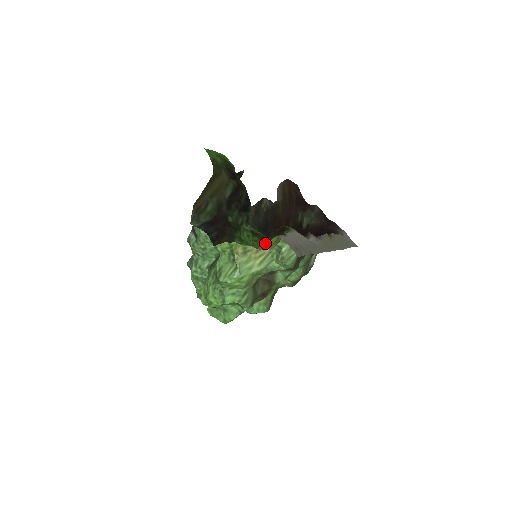
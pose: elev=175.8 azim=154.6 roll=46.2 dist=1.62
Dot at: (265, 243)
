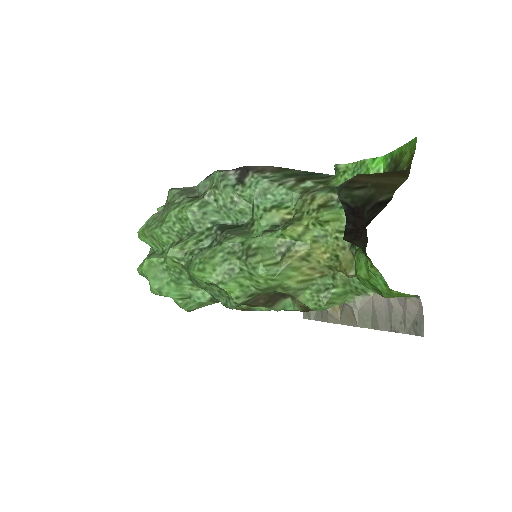
Dot at: occluded
